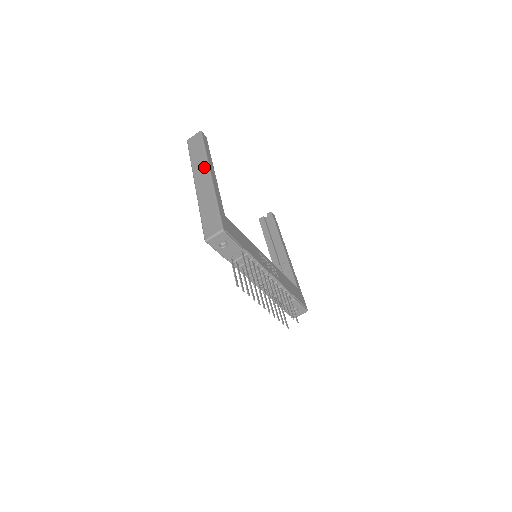
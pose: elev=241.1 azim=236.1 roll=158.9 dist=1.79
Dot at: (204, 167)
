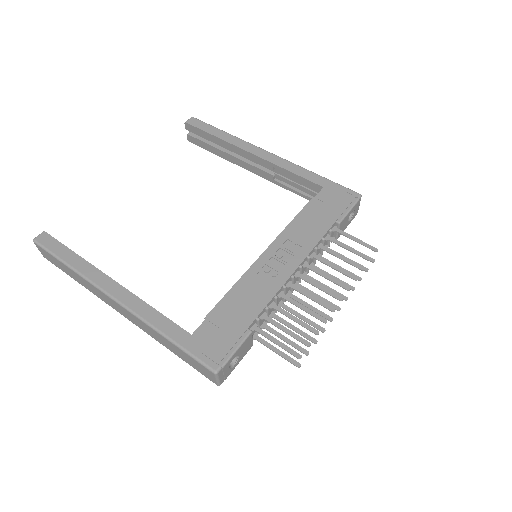
Dot at: (98, 292)
